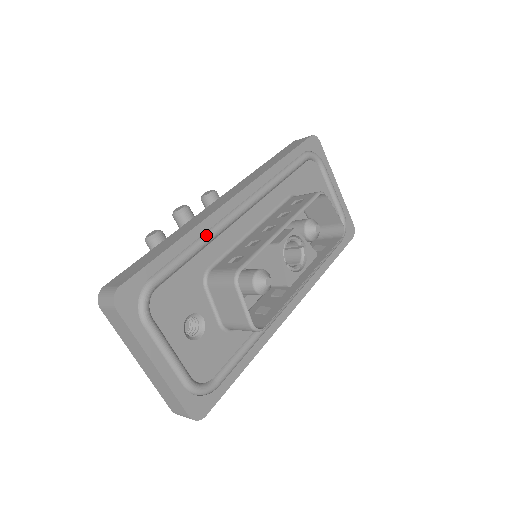
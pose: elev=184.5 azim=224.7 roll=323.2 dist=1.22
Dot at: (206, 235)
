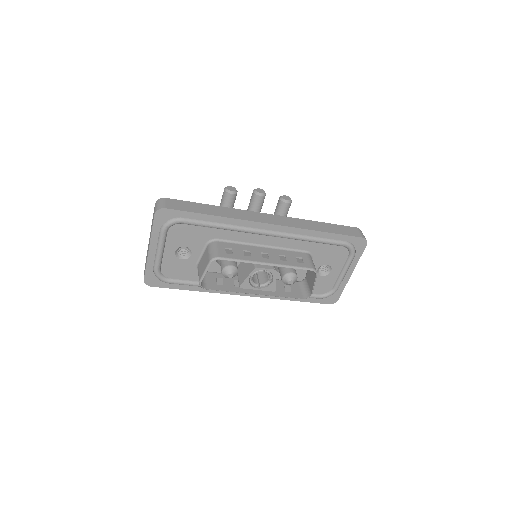
Dot at: (231, 226)
